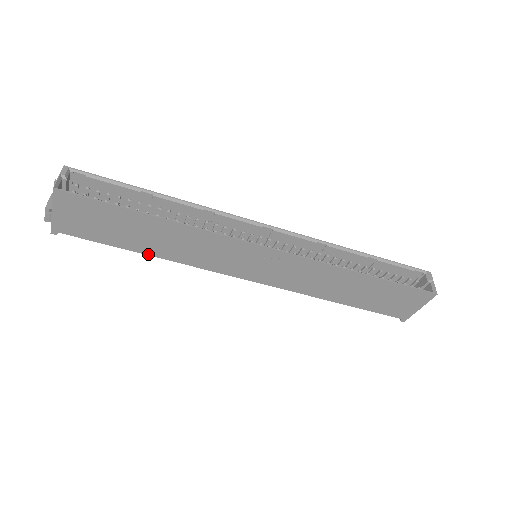
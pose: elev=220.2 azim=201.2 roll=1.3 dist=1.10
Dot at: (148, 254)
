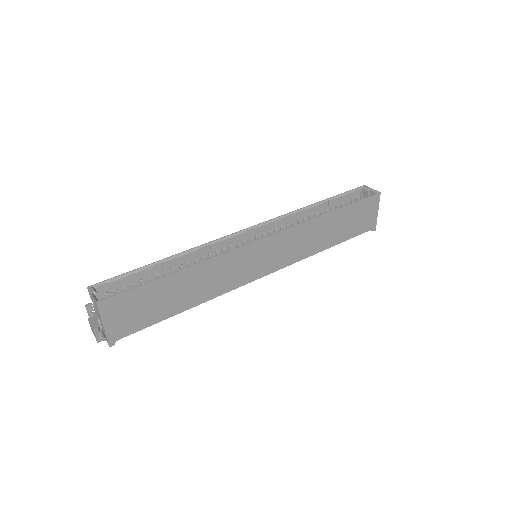
Dot at: (187, 309)
